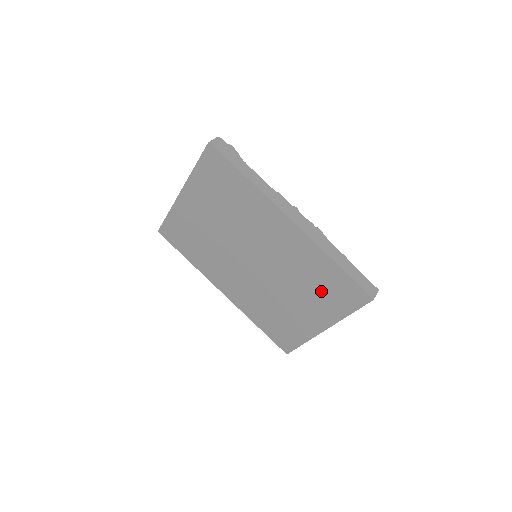
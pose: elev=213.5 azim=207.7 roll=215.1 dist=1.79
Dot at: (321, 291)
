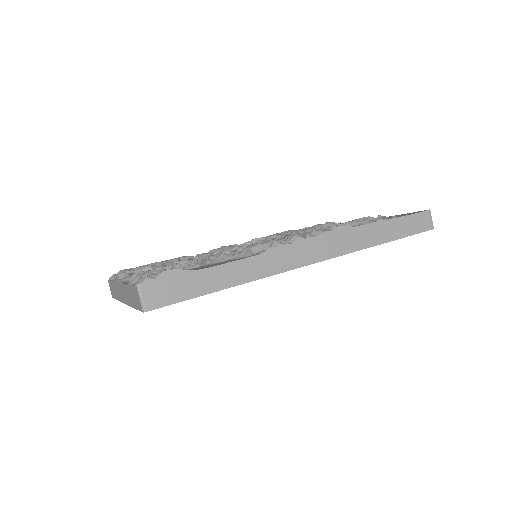
Dot at: occluded
